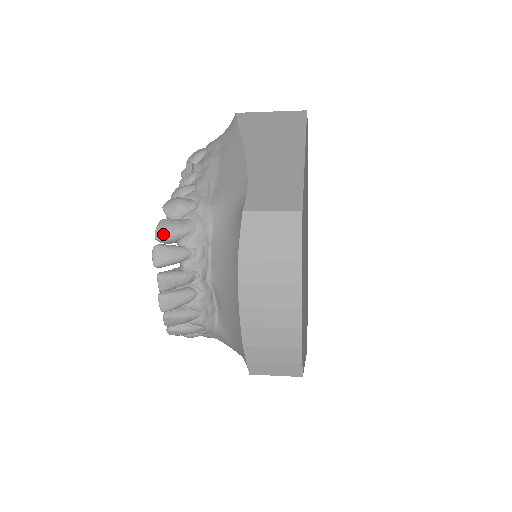
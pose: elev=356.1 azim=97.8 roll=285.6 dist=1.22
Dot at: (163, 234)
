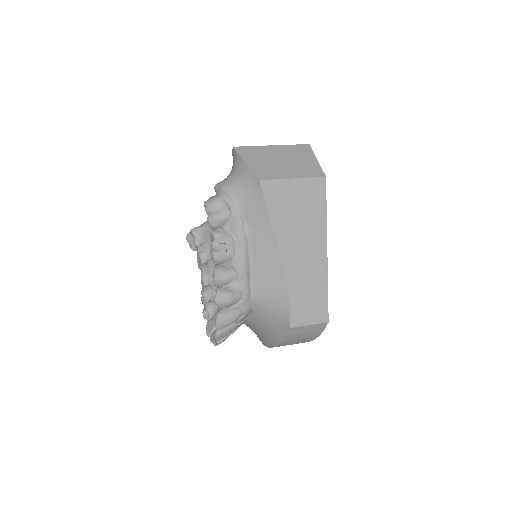
Dot at: (223, 327)
